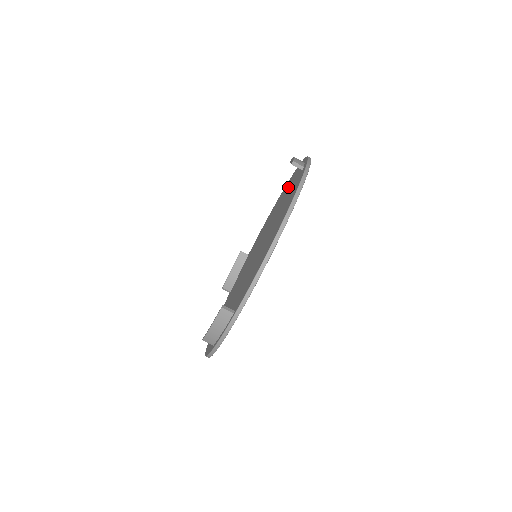
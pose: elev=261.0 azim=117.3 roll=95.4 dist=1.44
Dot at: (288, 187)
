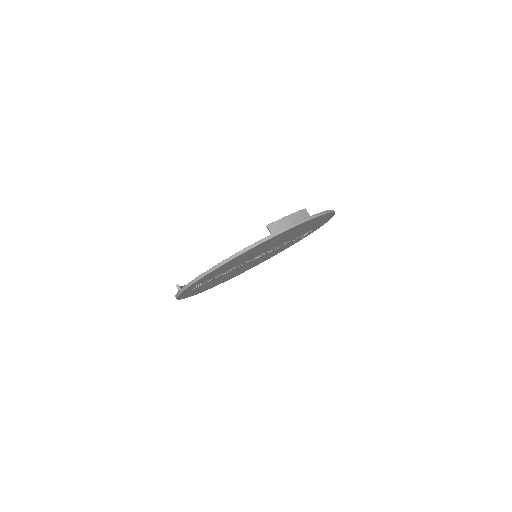
Dot at: occluded
